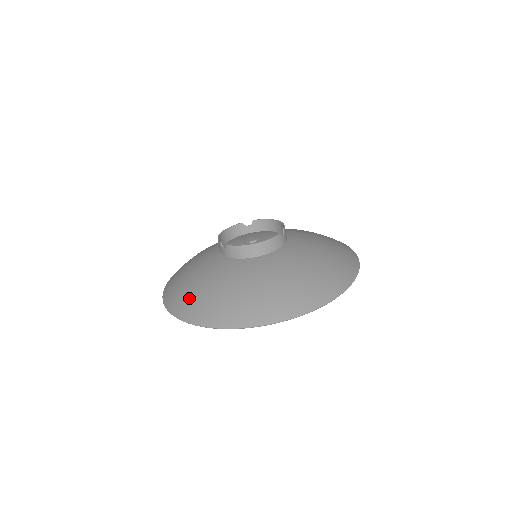
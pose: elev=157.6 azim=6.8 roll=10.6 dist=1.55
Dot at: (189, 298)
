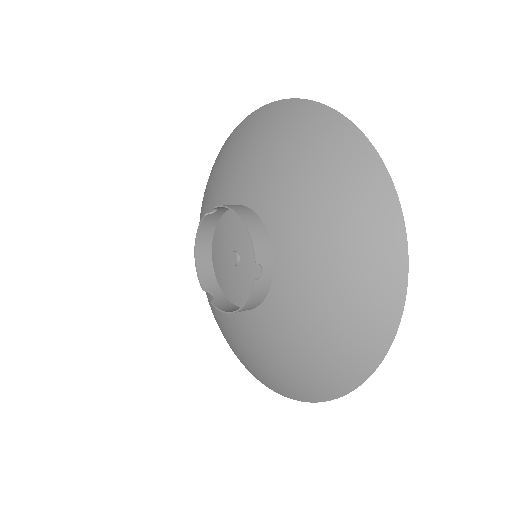
Dot at: occluded
